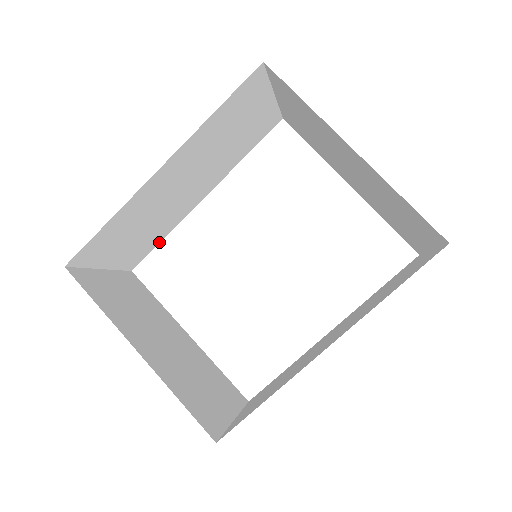
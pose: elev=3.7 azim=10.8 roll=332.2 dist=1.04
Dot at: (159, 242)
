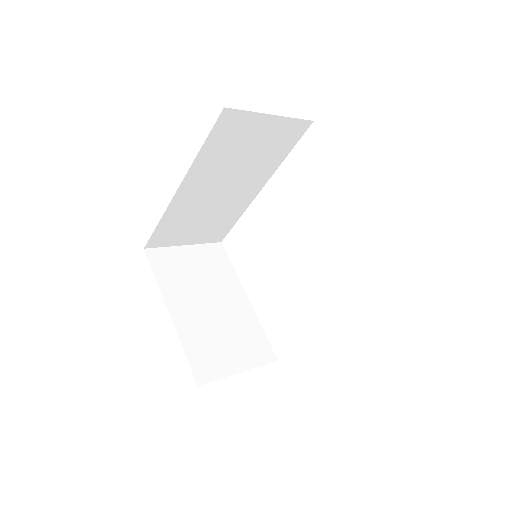
Dot at: (235, 223)
